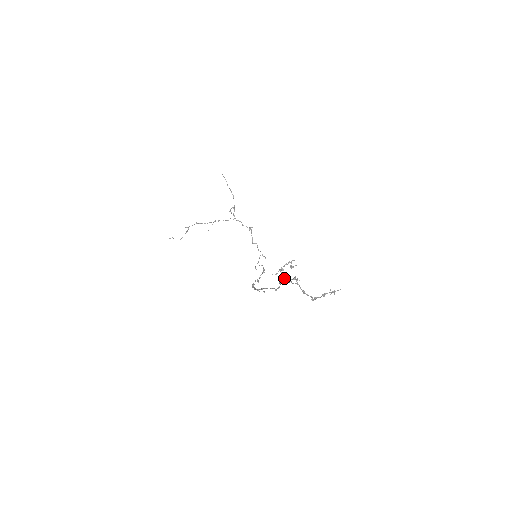
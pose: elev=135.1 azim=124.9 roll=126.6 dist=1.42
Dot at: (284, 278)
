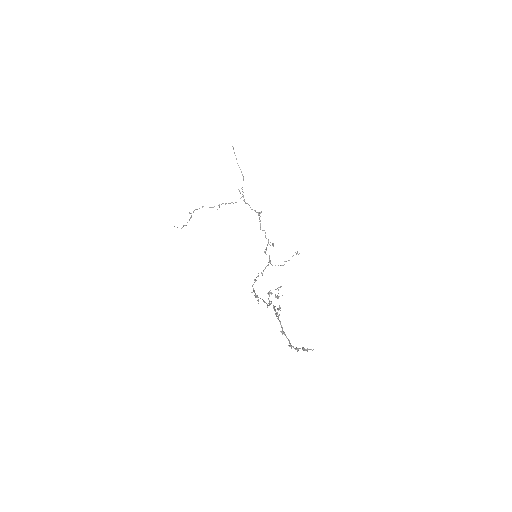
Dot at: occluded
